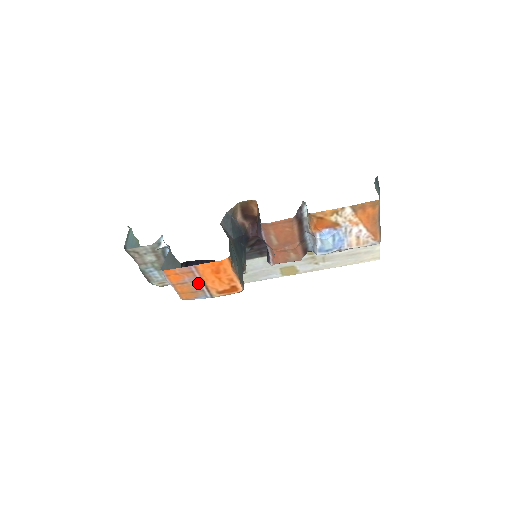
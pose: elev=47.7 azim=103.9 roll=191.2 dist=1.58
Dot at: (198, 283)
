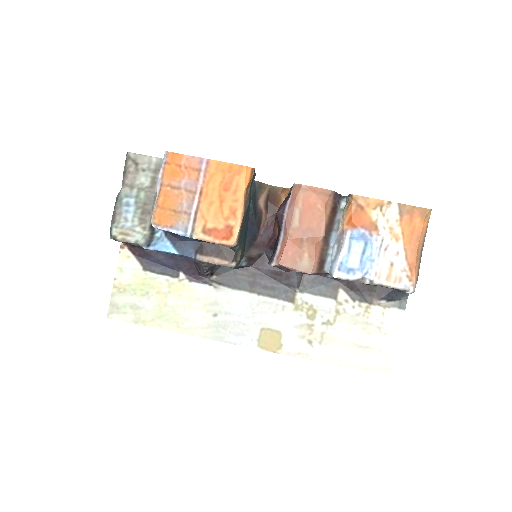
Dot at: (192, 197)
